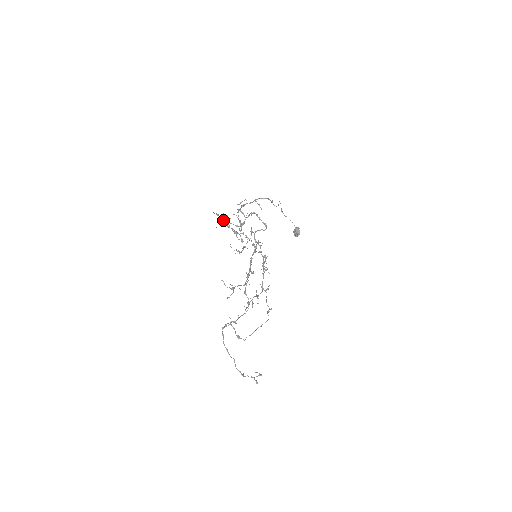
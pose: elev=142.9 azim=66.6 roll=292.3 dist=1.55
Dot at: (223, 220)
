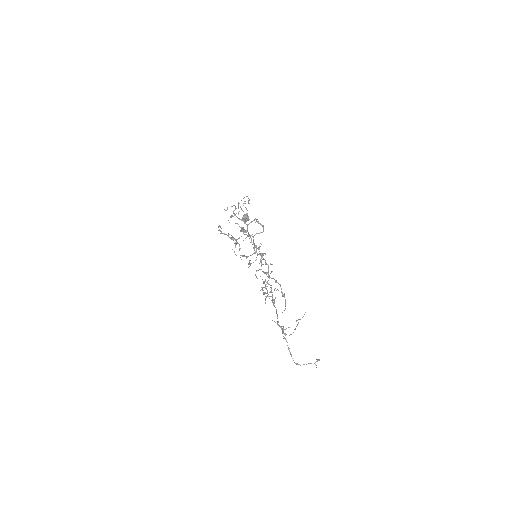
Dot at: occluded
